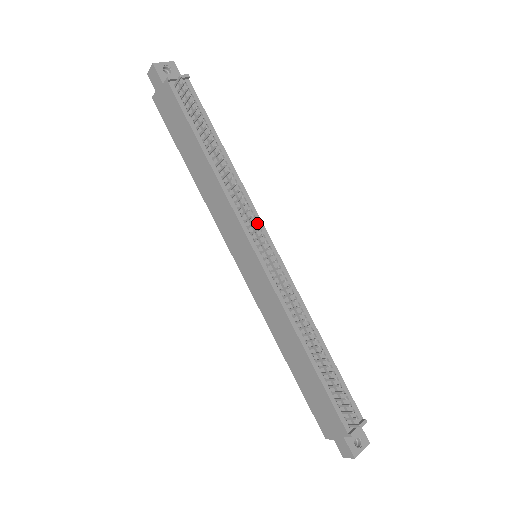
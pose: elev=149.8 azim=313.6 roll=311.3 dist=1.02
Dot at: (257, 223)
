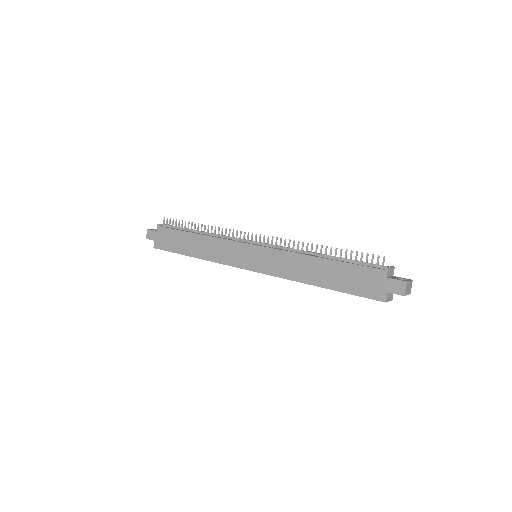
Dot at: occluded
